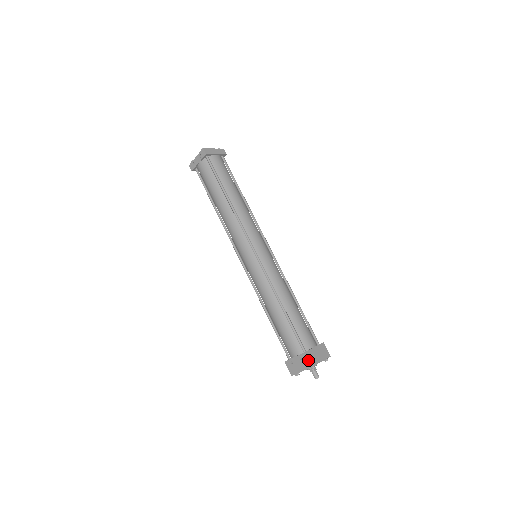
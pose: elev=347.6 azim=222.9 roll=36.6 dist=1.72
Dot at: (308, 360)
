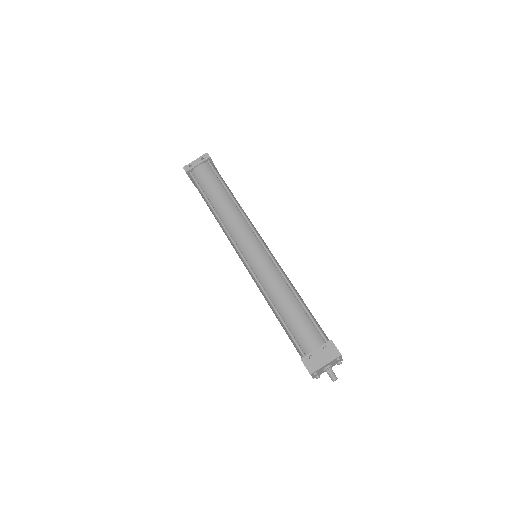
Dot at: (335, 348)
